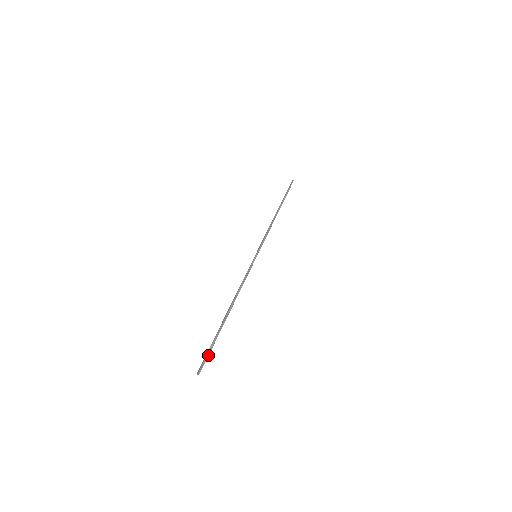
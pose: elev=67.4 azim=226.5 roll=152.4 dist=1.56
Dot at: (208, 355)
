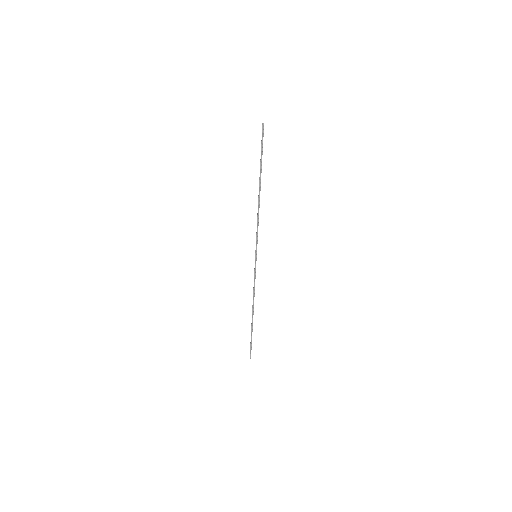
Dot at: (251, 347)
